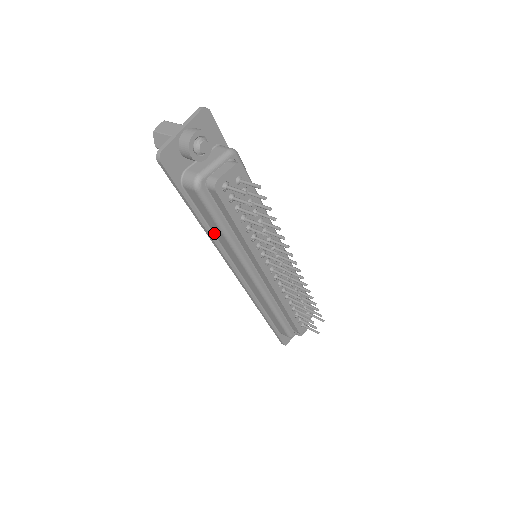
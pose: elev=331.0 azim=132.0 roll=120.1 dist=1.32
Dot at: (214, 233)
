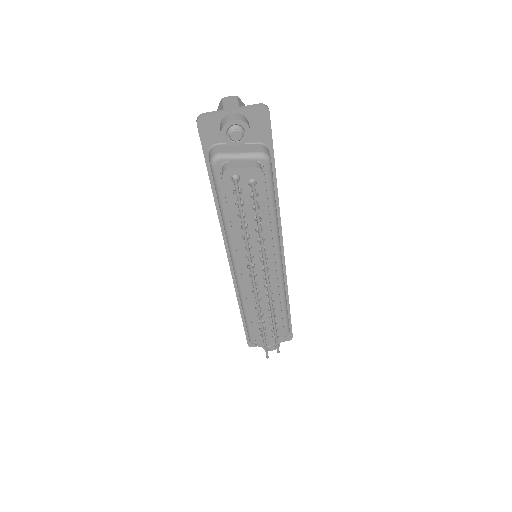
Dot at: occluded
